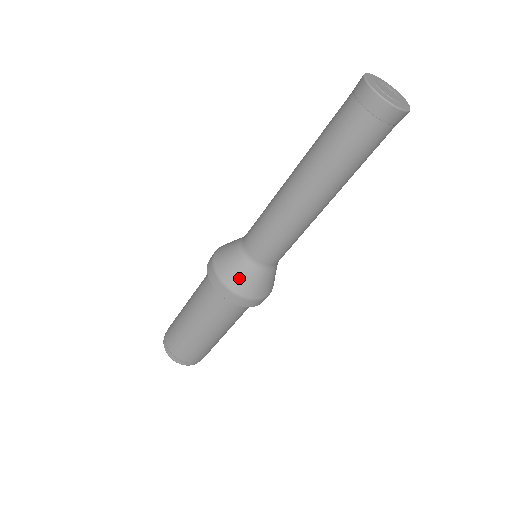
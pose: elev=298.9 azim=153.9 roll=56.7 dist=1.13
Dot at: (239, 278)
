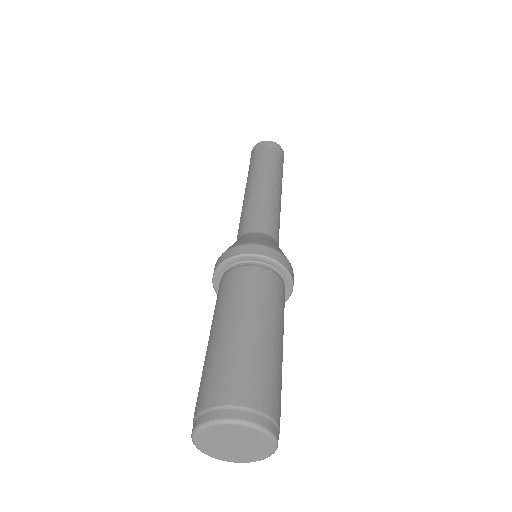
Dot at: (273, 244)
